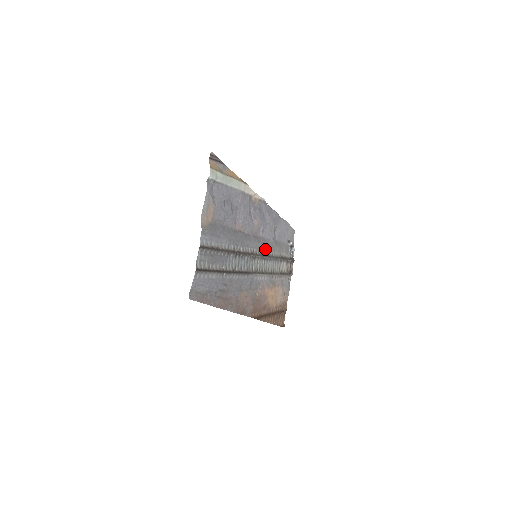
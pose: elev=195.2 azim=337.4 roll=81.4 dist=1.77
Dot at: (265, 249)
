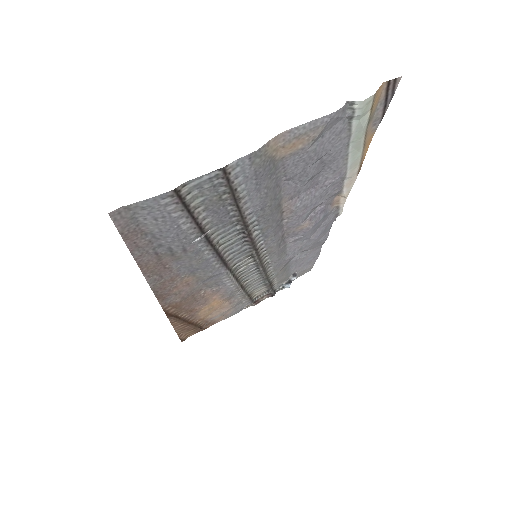
Dot at: (272, 259)
